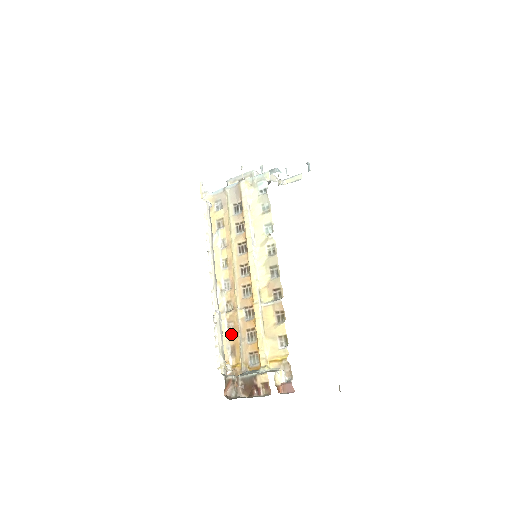
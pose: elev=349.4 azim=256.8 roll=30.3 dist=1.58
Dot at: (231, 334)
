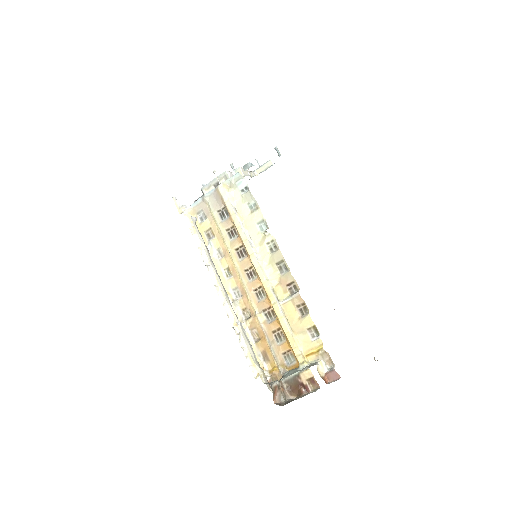
Dot at: (257, 340)
